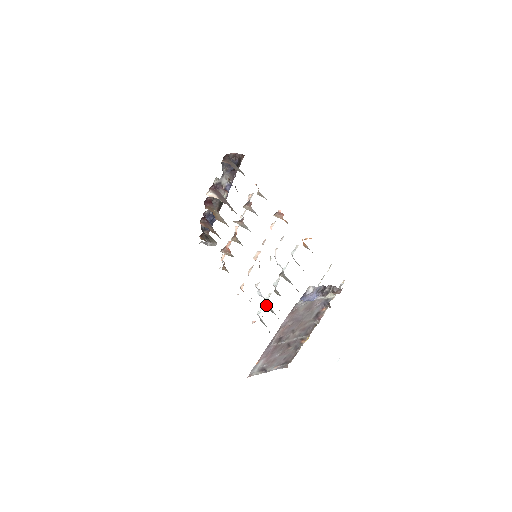
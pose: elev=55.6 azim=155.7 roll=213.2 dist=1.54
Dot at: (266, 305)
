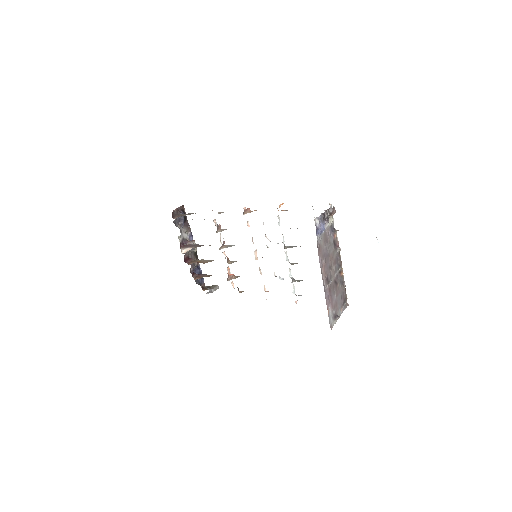
Dot at: (294, 281)
